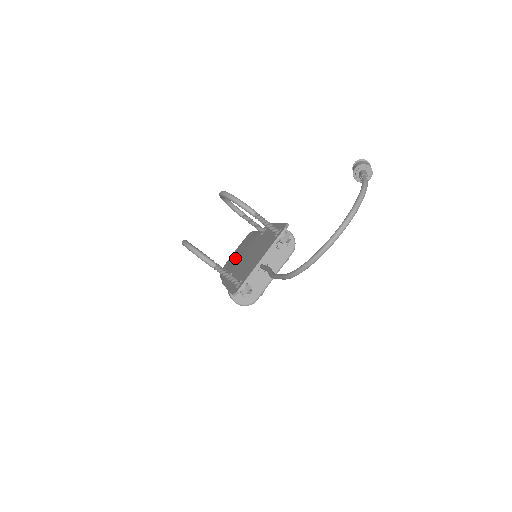
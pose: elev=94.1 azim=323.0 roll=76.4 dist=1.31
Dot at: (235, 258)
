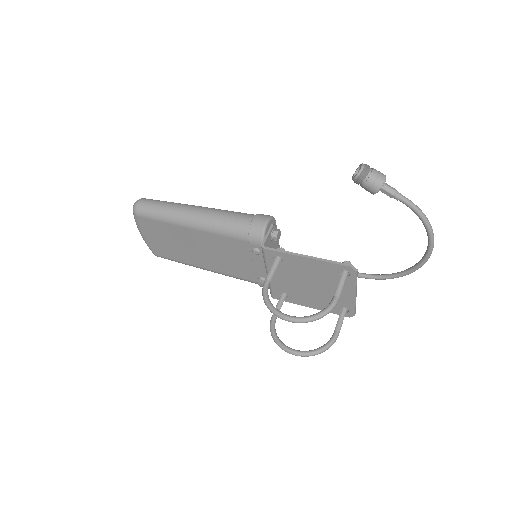
Dot at: (186, 251)
